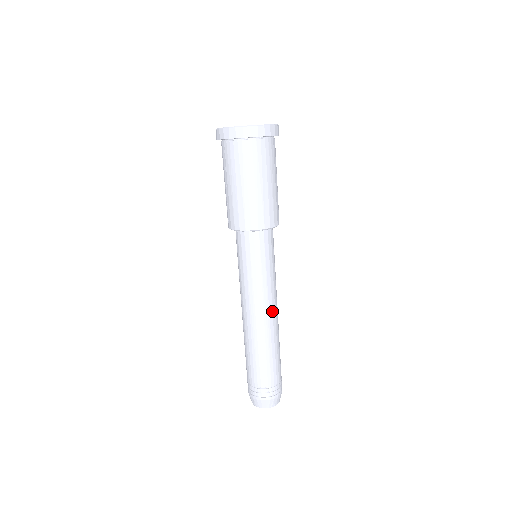
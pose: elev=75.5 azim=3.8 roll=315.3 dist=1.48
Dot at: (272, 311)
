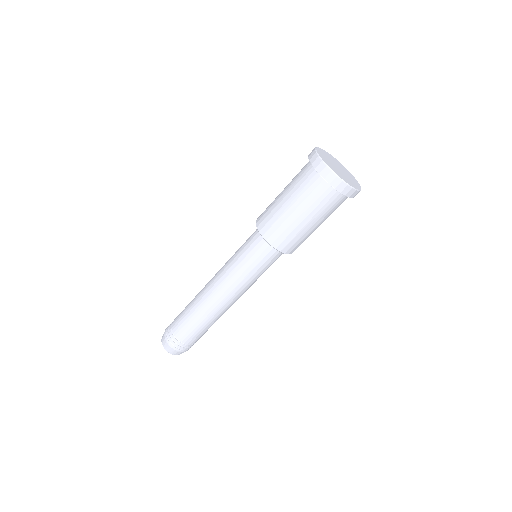
Dot at: occluded
